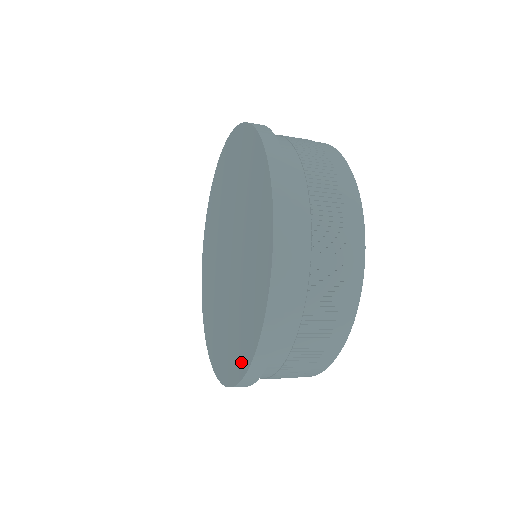
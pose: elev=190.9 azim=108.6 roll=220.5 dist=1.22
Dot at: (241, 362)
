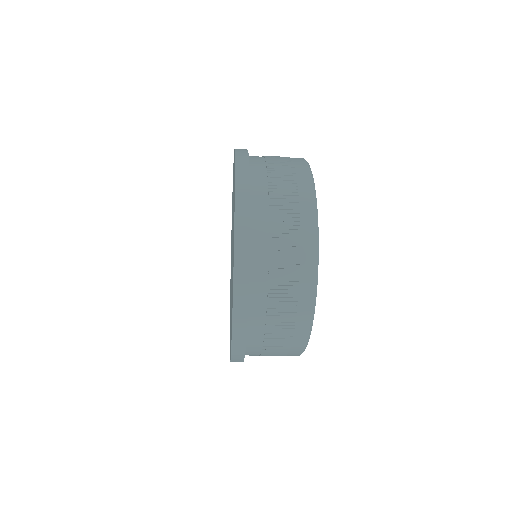
Dot at: occluded
